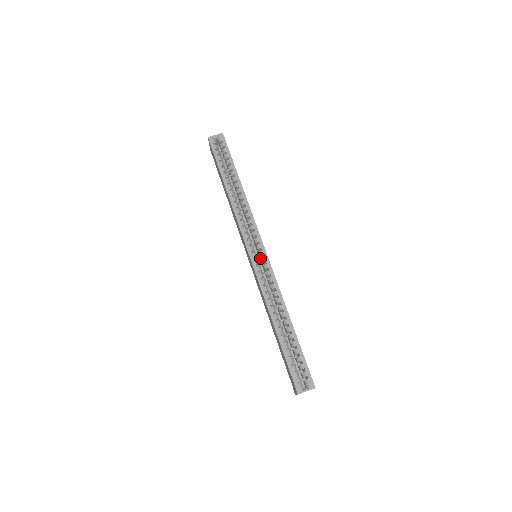
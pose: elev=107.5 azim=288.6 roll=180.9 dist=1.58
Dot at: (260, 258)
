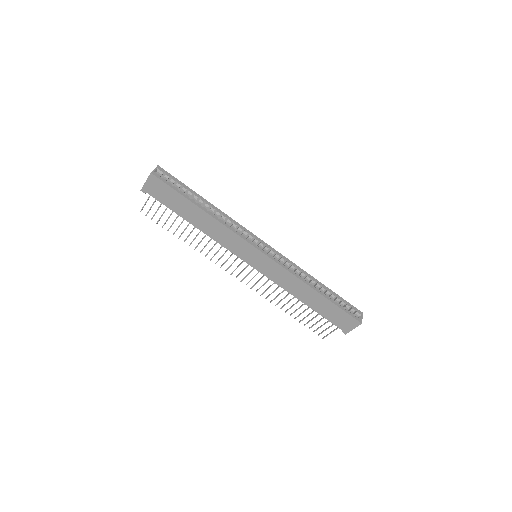
Dot at: occluded
